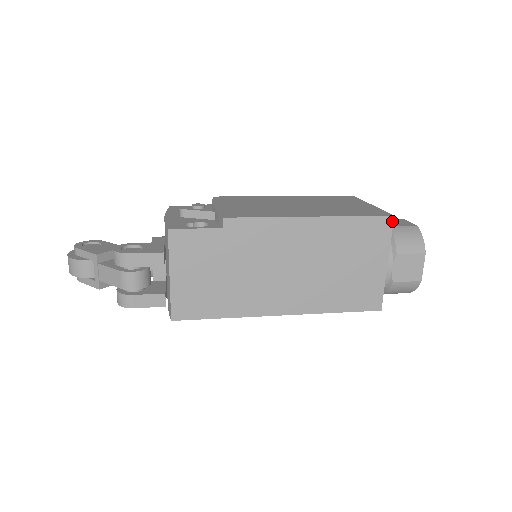
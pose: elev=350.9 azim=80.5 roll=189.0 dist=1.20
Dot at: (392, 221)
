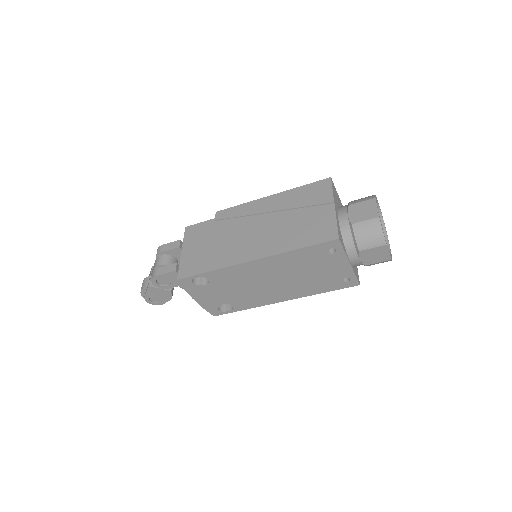
Dot at: (330, 180)
